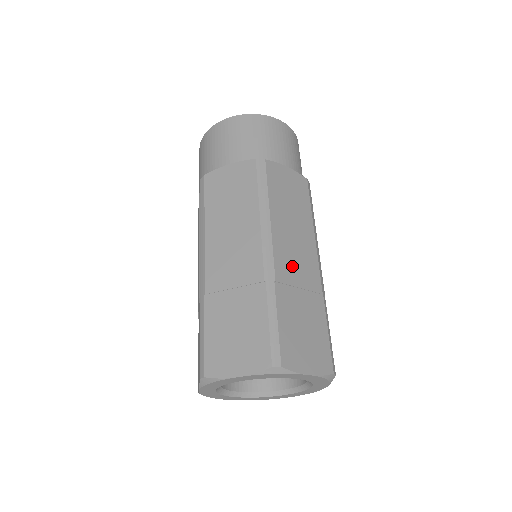
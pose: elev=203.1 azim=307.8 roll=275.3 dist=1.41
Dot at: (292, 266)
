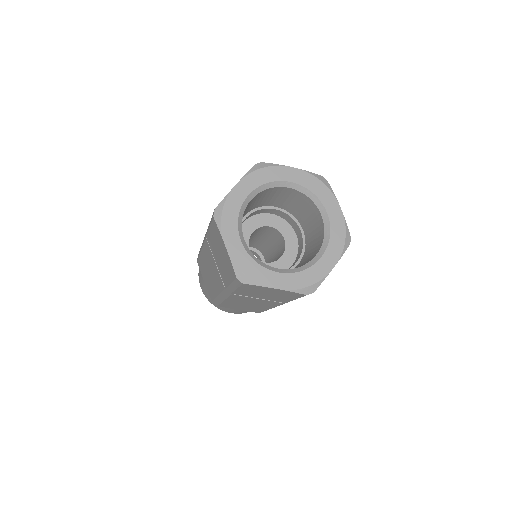
Dot at: occluded
